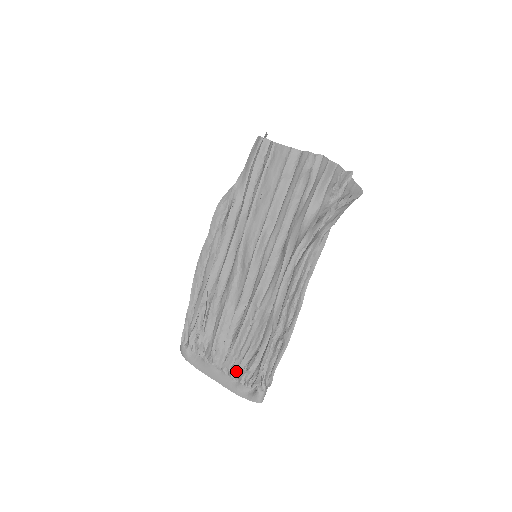
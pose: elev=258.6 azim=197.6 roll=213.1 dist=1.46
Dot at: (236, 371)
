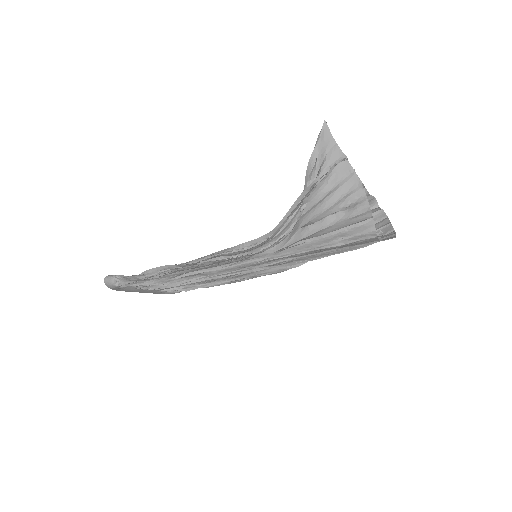
Dot at: occluded
